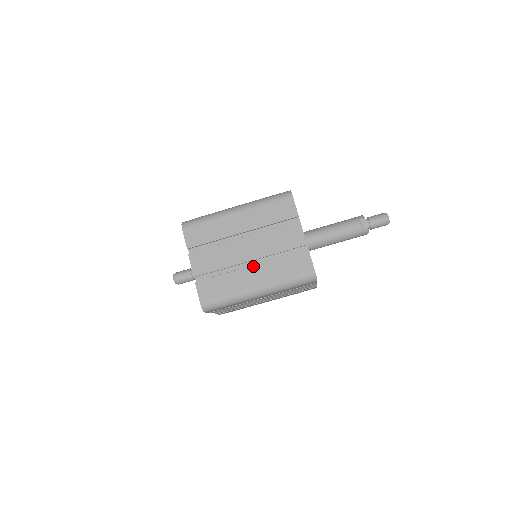
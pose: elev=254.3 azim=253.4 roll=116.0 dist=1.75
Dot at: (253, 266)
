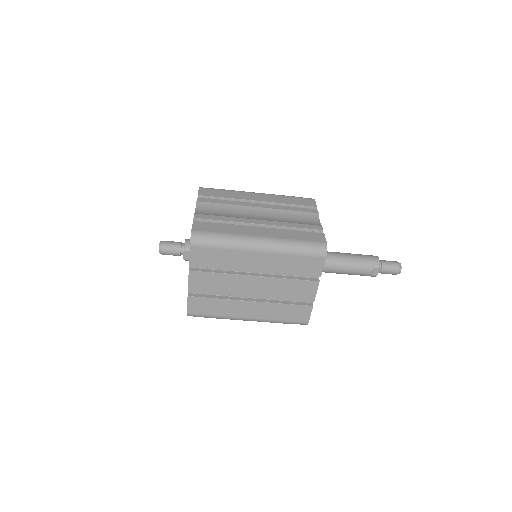
Dot at: (253, 302)
